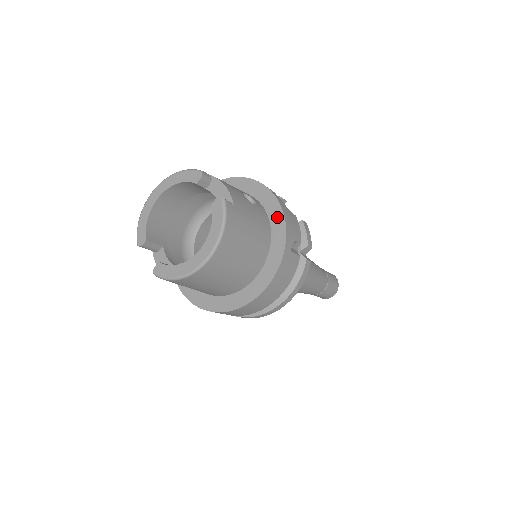
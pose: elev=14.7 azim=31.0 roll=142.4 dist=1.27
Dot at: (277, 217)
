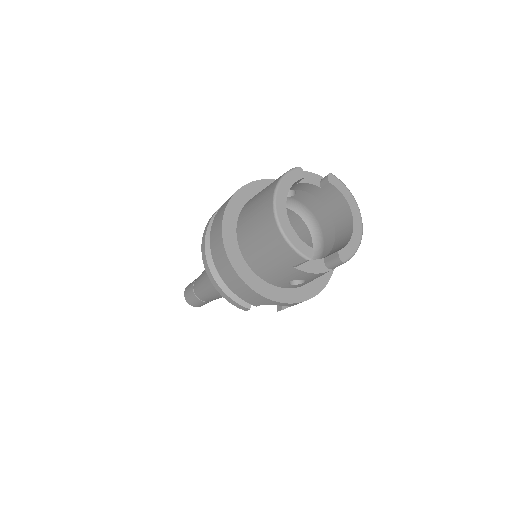
Dot at: occluded
